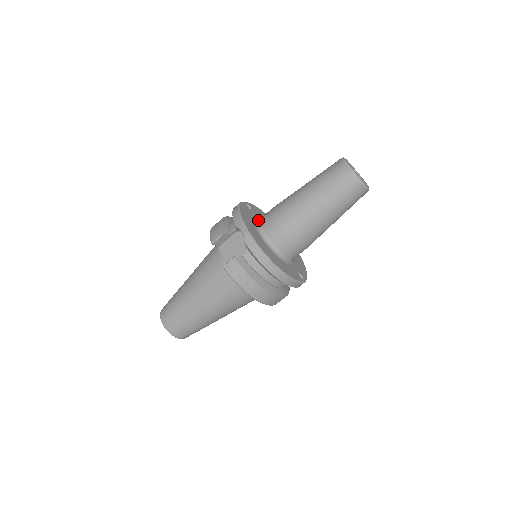
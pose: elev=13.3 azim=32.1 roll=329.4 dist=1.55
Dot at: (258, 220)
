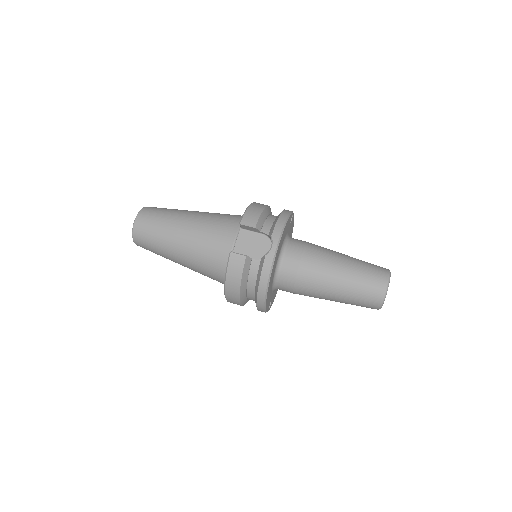
Dot at: (288, 240)
